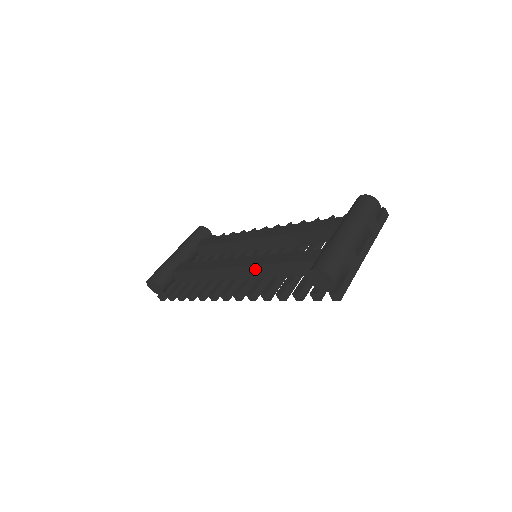
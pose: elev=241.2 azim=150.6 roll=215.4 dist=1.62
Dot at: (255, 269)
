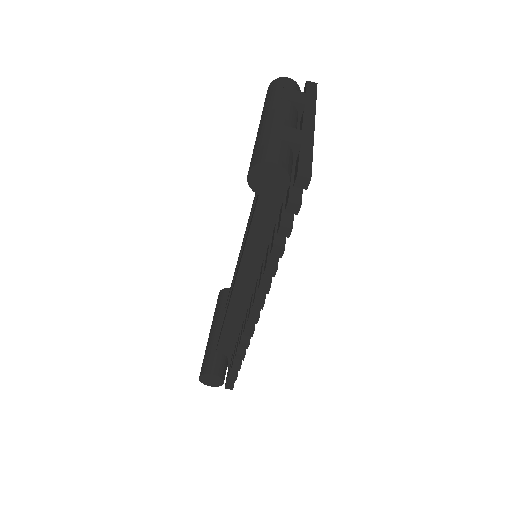
Dot at: (247, 260)
